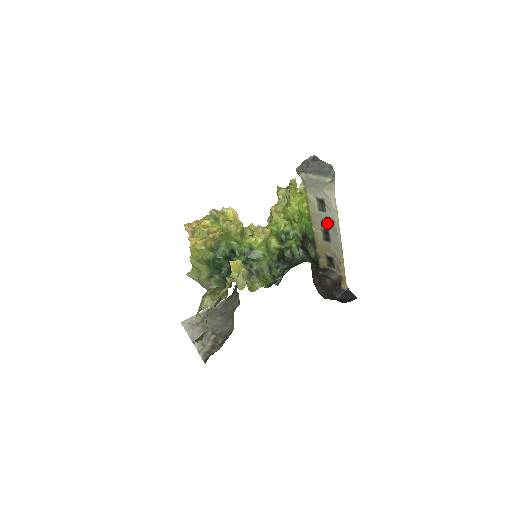
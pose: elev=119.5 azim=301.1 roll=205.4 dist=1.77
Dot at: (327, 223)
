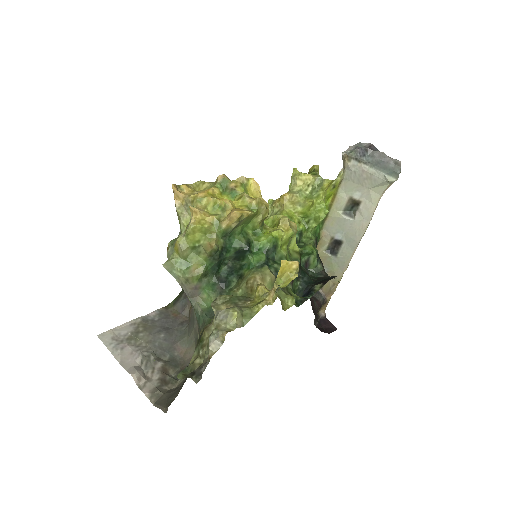
Dot at: (347, 232)
